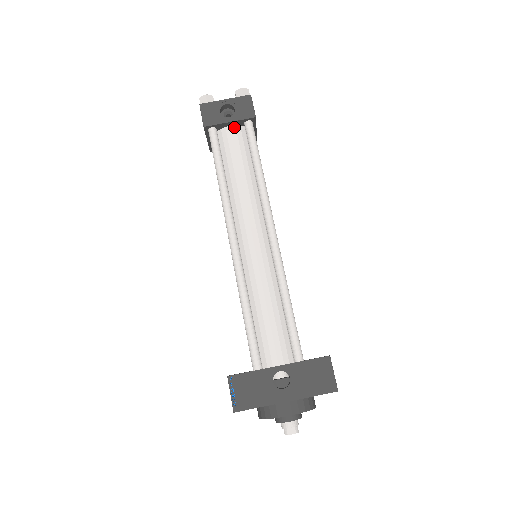
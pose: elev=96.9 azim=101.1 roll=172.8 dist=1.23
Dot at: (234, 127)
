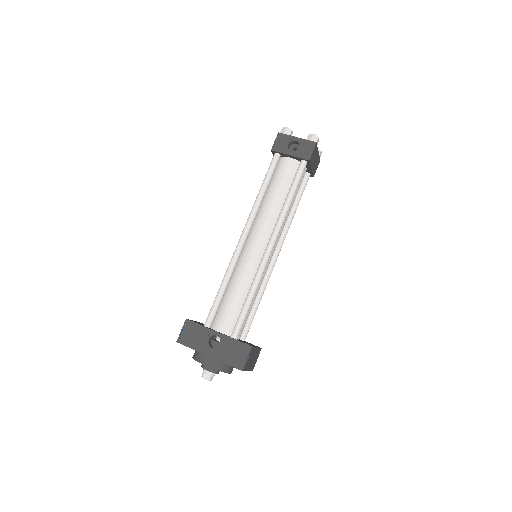
Dot at: (293, 160)
